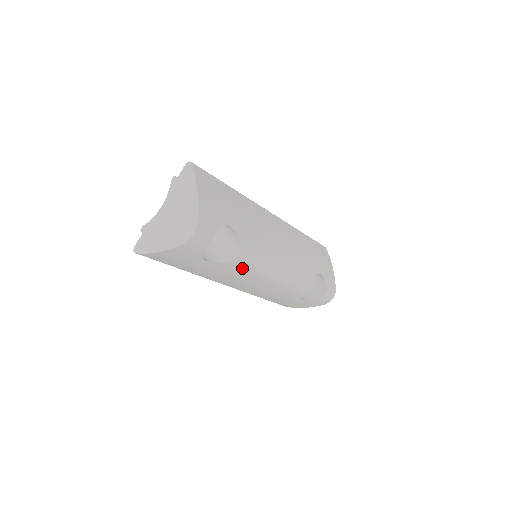
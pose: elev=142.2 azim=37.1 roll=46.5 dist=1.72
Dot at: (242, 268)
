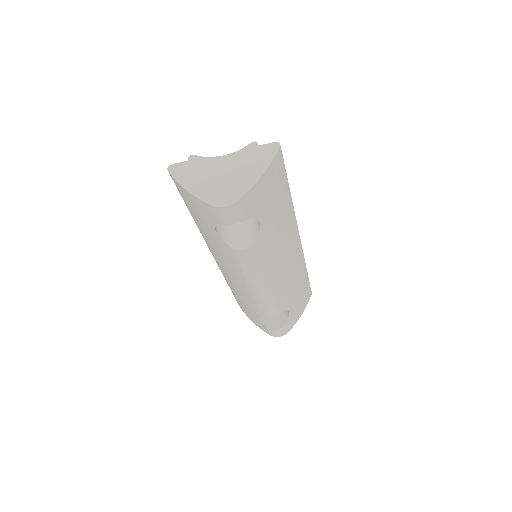
Dot at: (237, 260)
